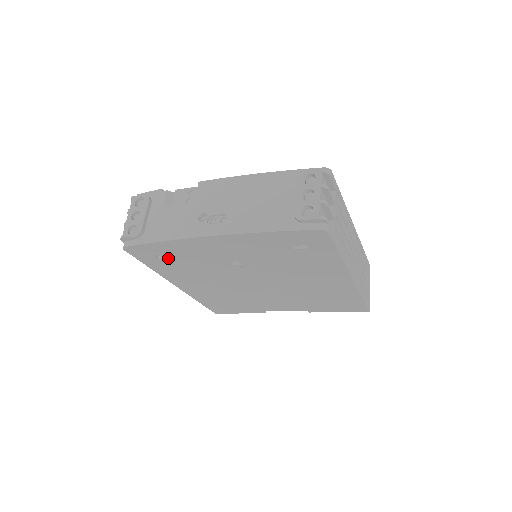
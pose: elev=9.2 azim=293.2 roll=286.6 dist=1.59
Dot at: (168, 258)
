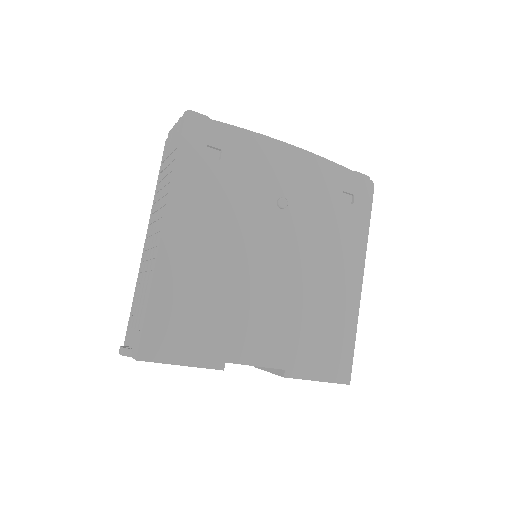
Dot at: (218, 160)
